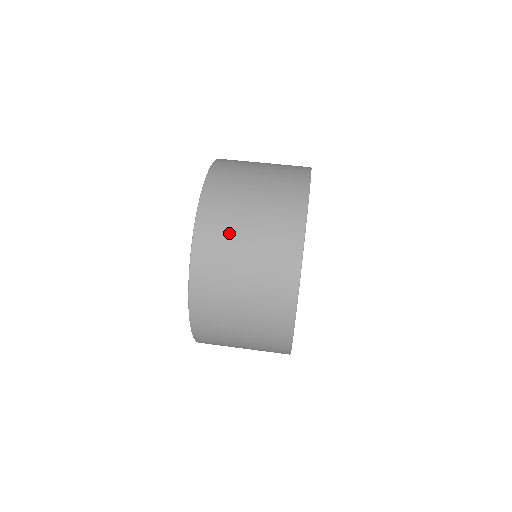
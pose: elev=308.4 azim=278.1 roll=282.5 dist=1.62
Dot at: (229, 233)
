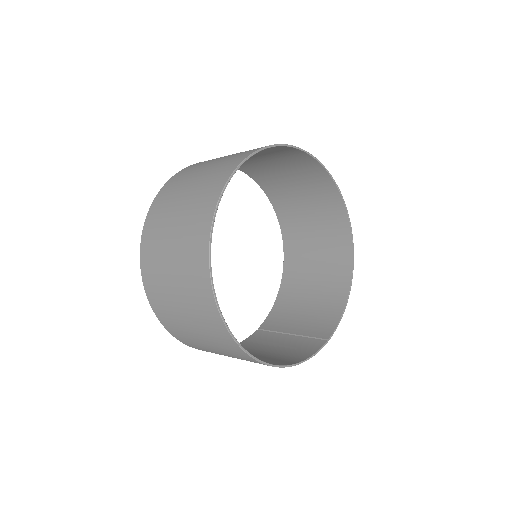
Dot at: (164, 222)
